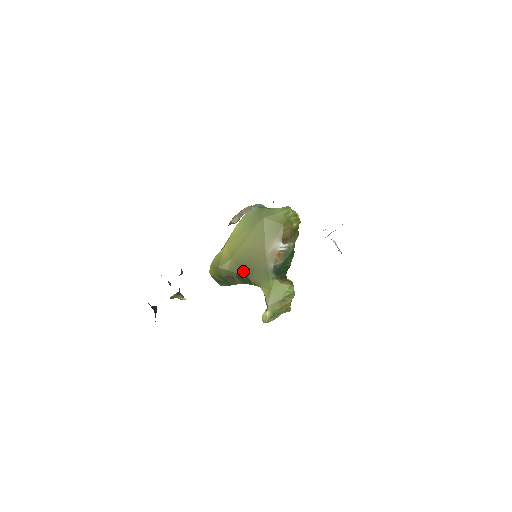
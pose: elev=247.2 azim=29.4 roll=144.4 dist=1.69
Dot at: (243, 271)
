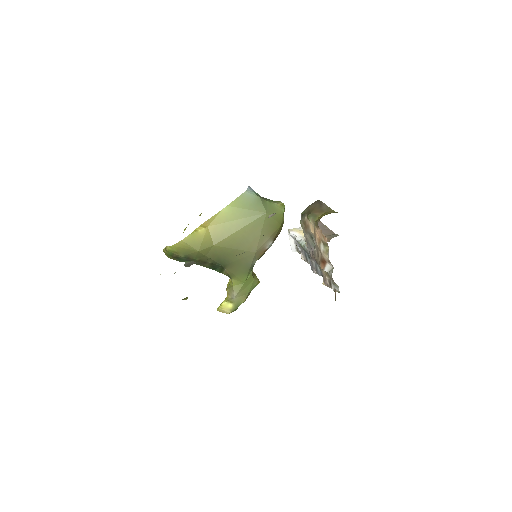
Dot at: (223, 260)
